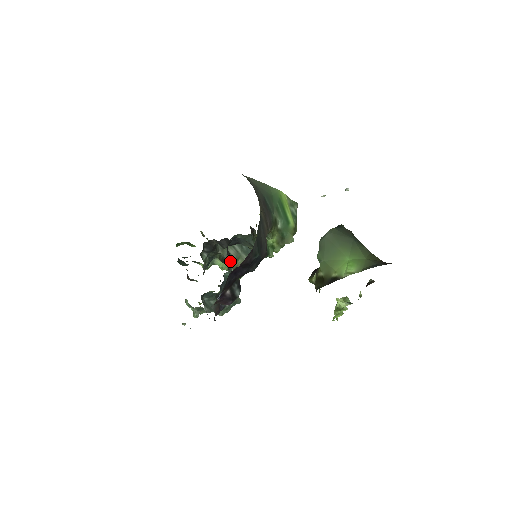
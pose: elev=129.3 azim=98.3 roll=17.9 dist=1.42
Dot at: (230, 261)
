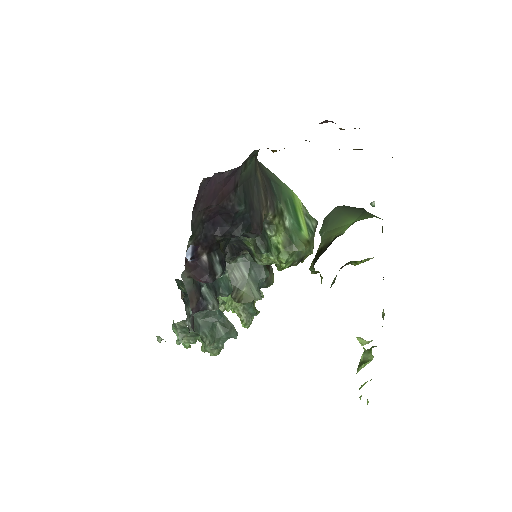
Dot at: occluded
